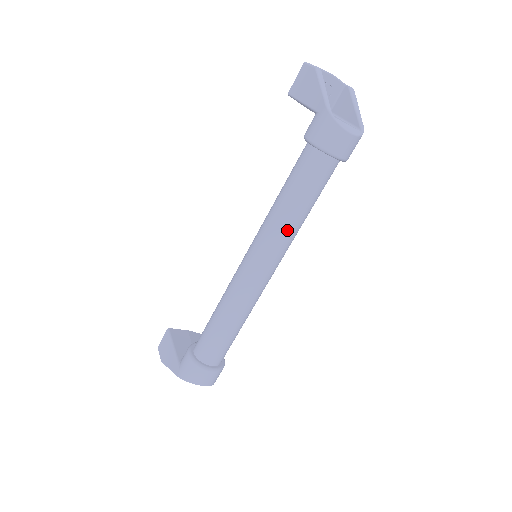
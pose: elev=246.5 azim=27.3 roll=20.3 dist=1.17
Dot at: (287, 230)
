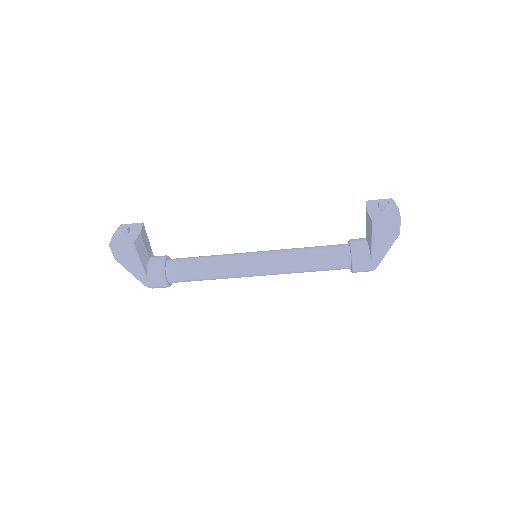
Dot at: occluded
